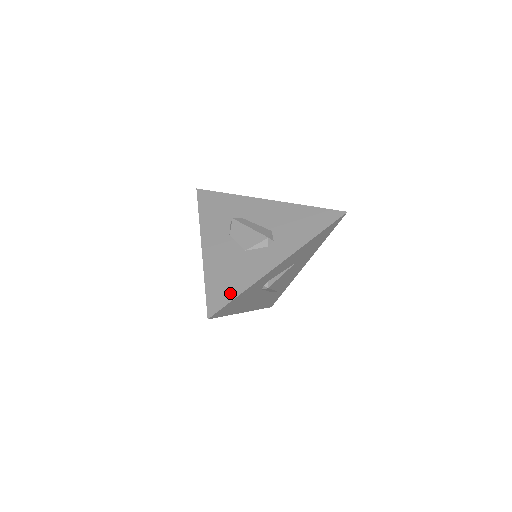
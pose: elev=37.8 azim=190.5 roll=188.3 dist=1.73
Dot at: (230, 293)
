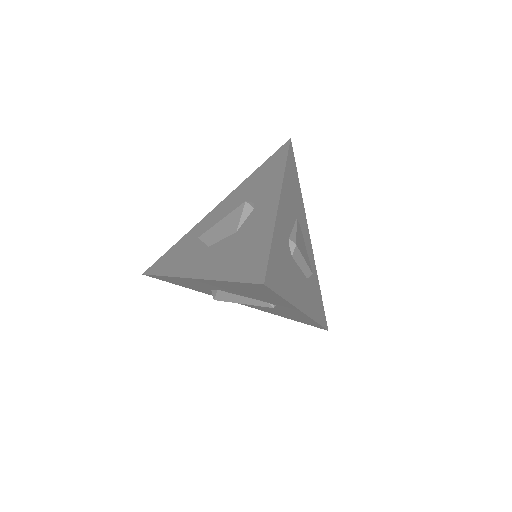
Dot at: (260, 253)
